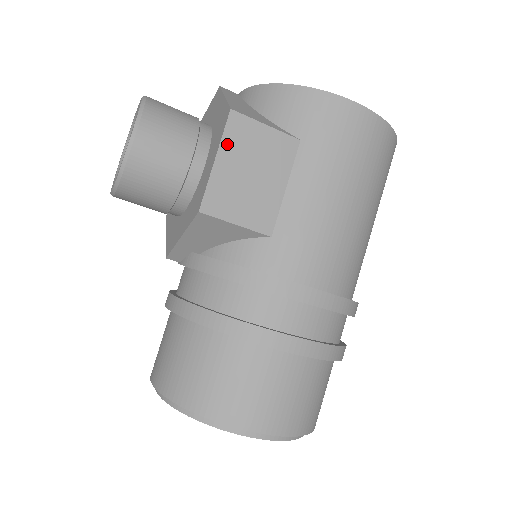
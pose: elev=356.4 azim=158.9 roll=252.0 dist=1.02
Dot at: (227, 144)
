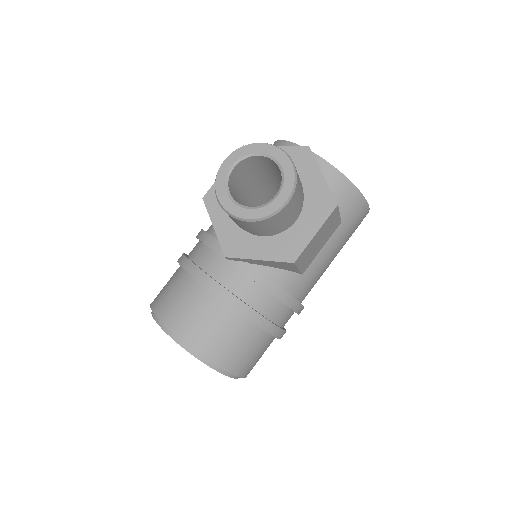
Dot at: (324, 225)
